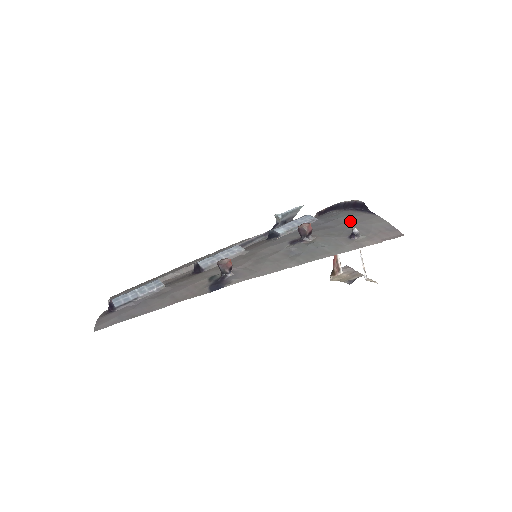
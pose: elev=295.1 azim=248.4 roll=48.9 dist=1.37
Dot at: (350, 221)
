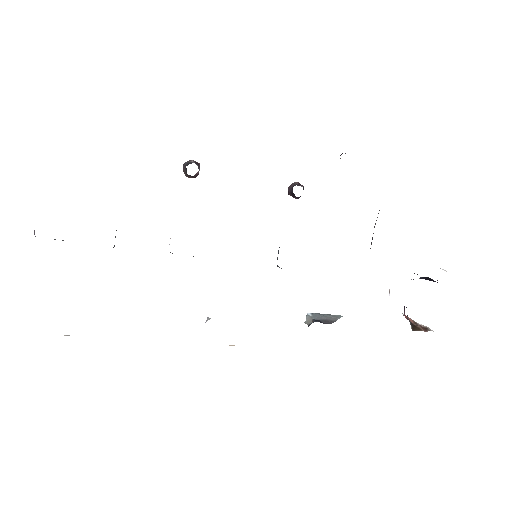
Dot at: occluded
